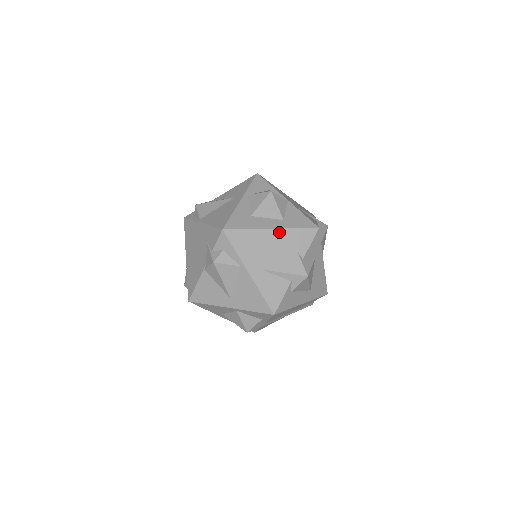
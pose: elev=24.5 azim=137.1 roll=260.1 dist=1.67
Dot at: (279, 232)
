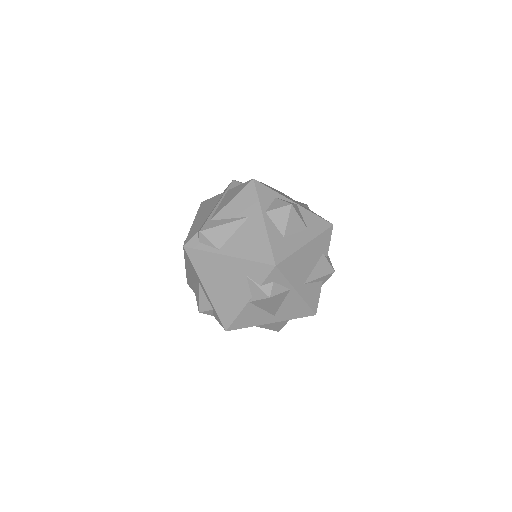
Dot at: (311, 244)
